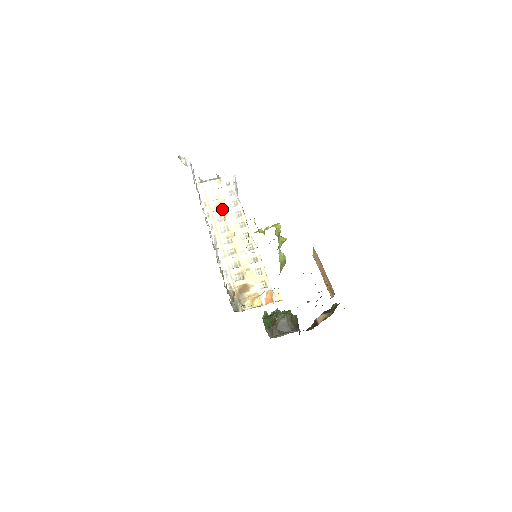
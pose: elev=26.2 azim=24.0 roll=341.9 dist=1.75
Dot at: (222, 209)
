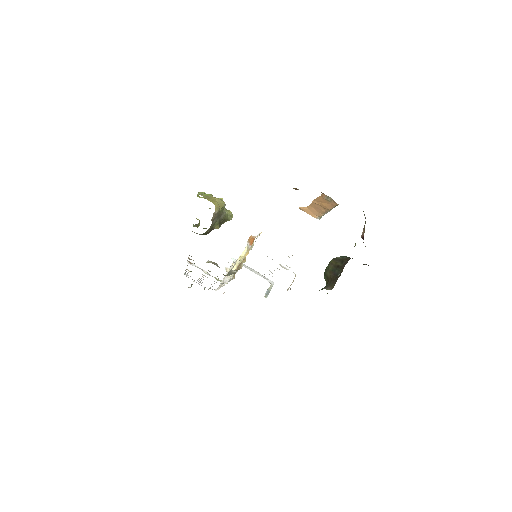
Dot at: occluded
